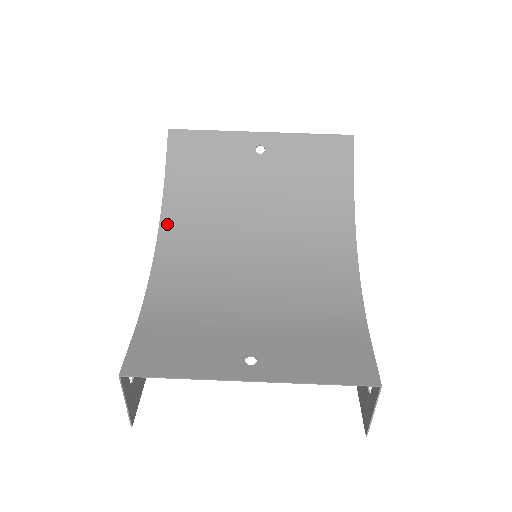
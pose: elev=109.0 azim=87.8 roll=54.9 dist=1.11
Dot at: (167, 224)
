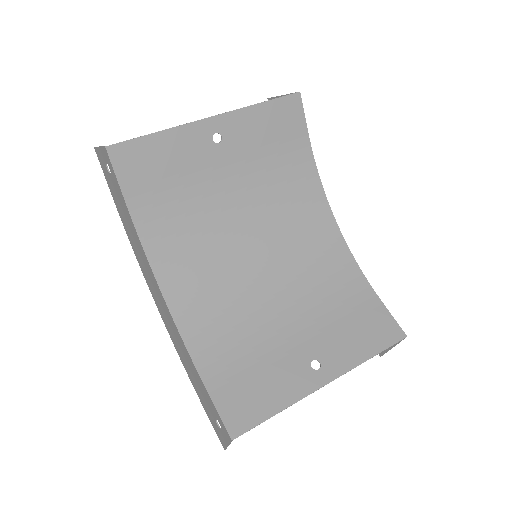
Dot at: (158, 260)
